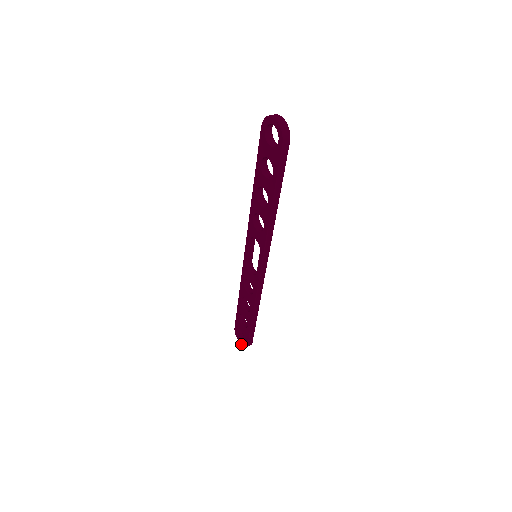
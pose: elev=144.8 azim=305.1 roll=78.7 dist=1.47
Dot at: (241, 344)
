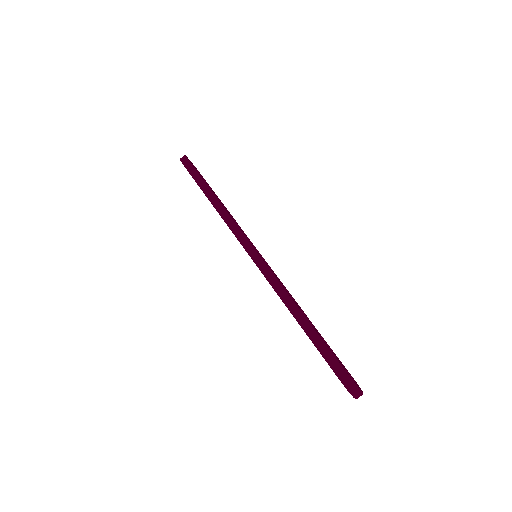
Dot at: occluded
